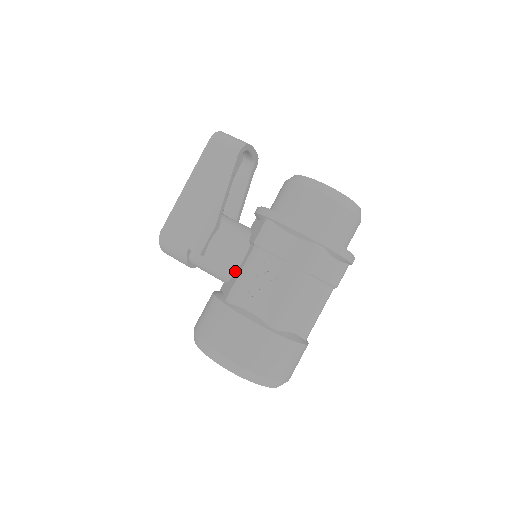
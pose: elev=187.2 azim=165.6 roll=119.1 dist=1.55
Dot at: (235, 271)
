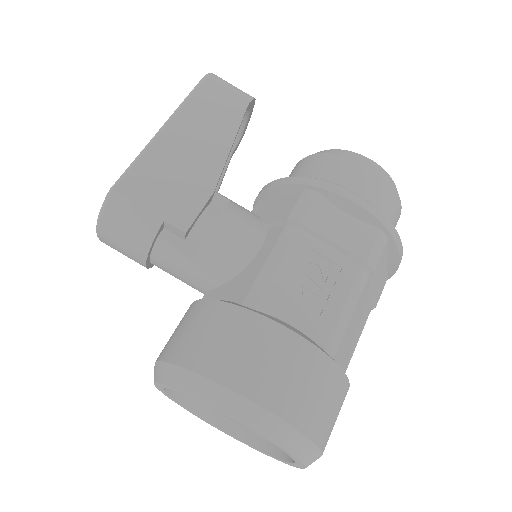
Dot at: (245, 265)
